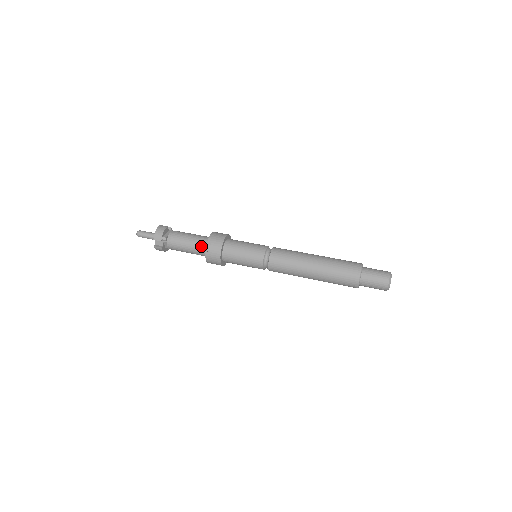
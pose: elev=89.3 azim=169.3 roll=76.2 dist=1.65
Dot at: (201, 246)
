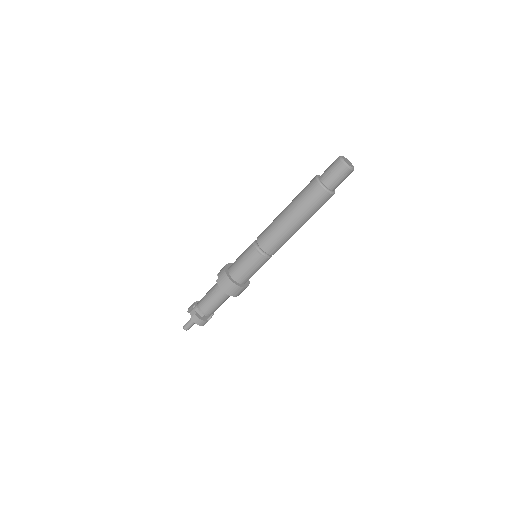
Dot at: (216, 285)
